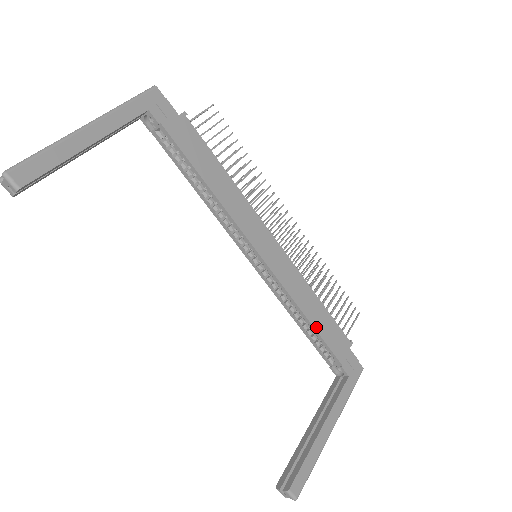
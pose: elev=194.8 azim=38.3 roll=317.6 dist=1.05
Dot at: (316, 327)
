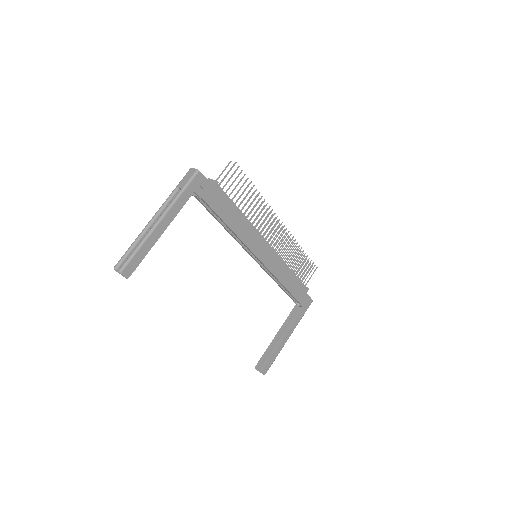
Dot at: (288, 288)
